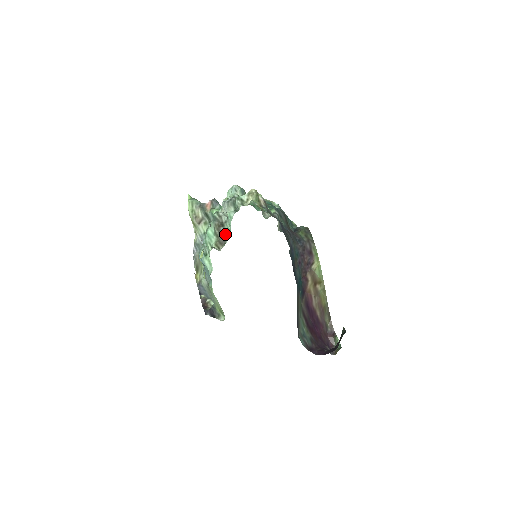
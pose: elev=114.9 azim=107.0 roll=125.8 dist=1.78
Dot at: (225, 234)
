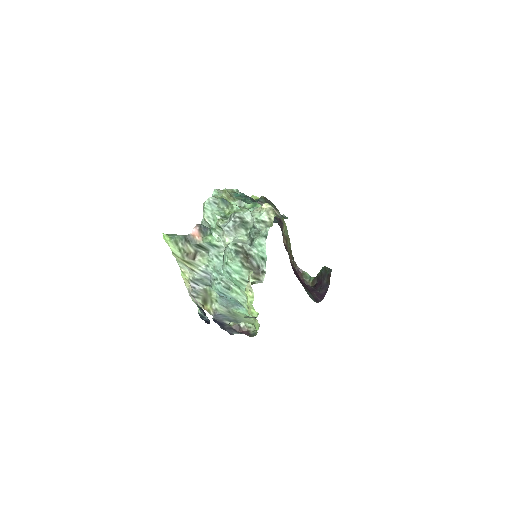
Dot at: (256, 262)
